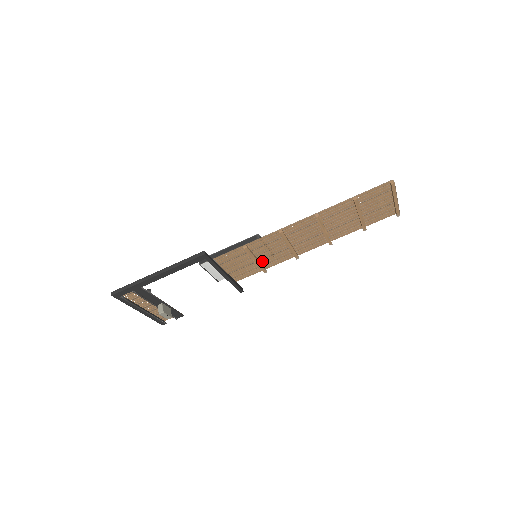
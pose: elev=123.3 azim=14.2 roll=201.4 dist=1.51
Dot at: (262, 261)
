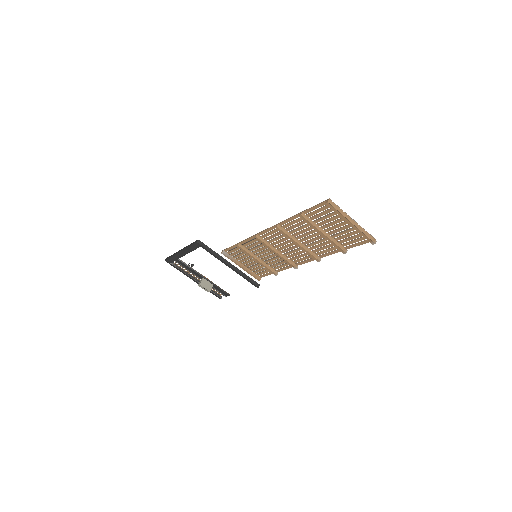
Dot at: (268, 263)
